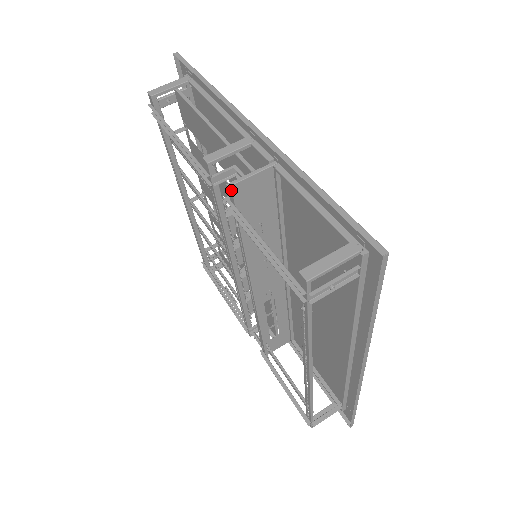
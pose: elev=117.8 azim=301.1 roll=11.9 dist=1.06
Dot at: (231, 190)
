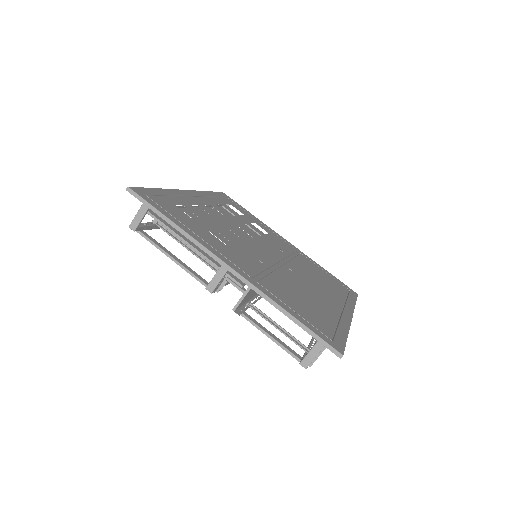
Dot at: (236, 309)
